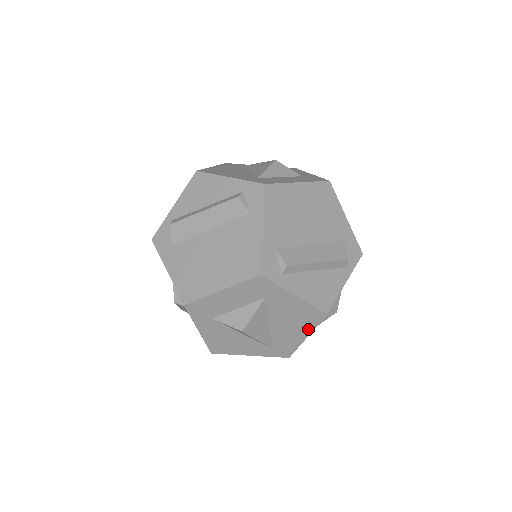
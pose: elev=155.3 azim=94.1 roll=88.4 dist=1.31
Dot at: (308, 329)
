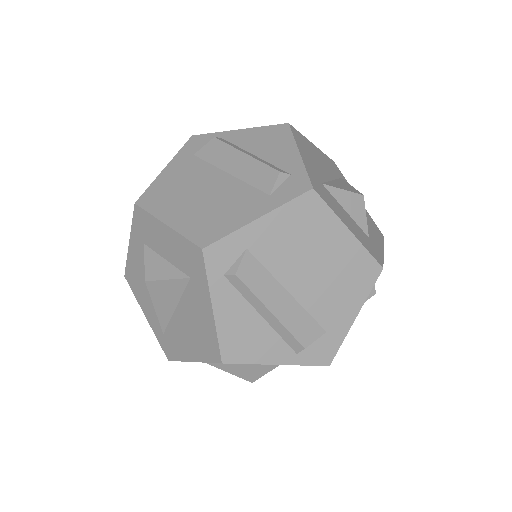
Dot at: (199, 355)
